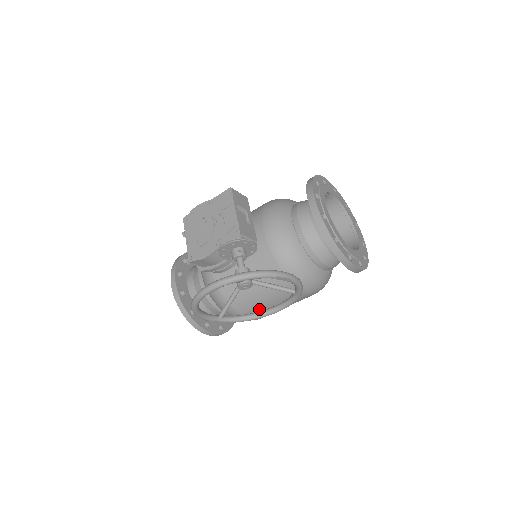
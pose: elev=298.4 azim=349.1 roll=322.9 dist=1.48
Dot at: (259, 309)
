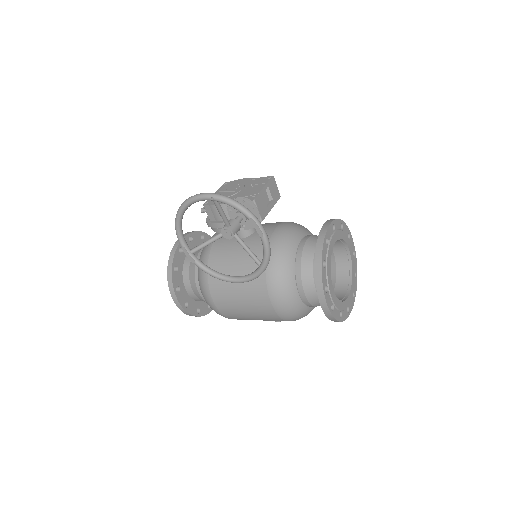
Dot at: (226, 295)
